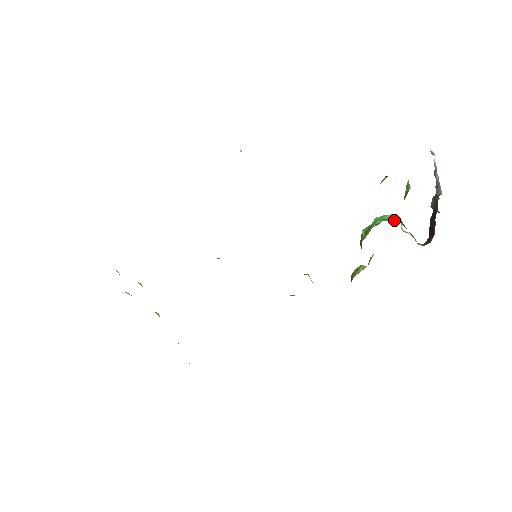
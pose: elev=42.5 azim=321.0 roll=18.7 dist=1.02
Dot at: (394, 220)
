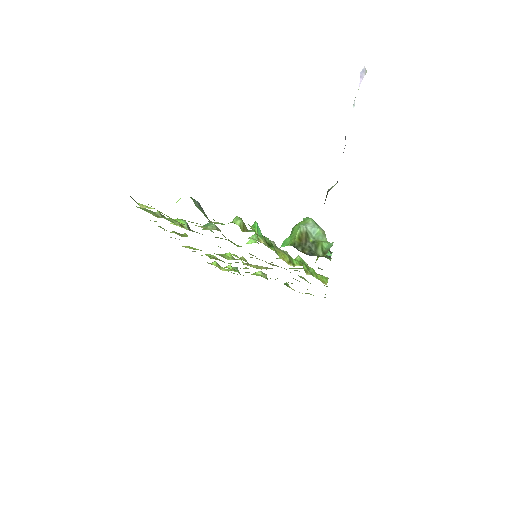
Dot at: (290, 243)
